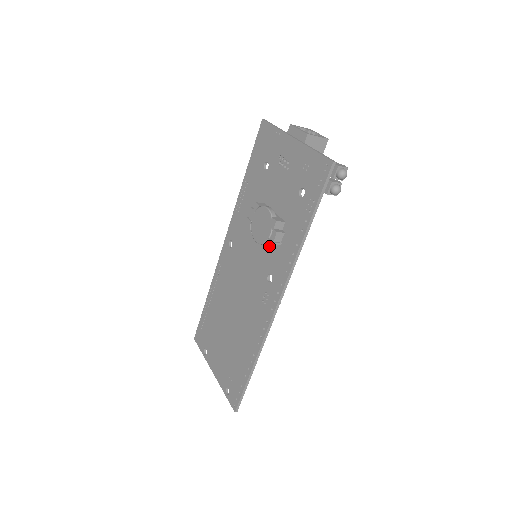
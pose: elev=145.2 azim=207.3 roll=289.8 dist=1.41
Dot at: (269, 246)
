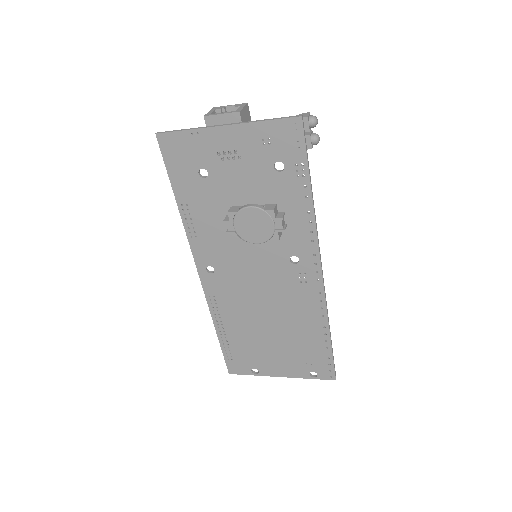
Dot at: (279, 236)
